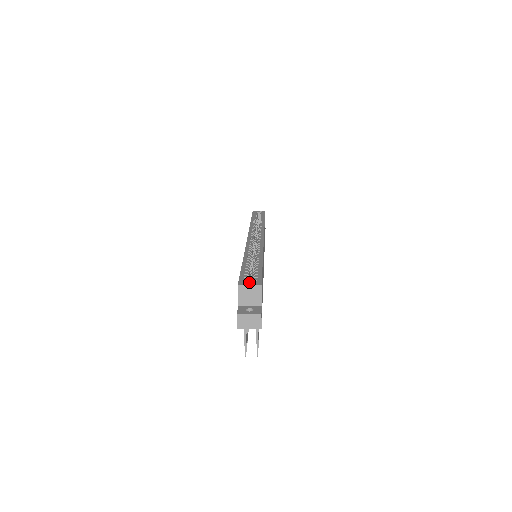
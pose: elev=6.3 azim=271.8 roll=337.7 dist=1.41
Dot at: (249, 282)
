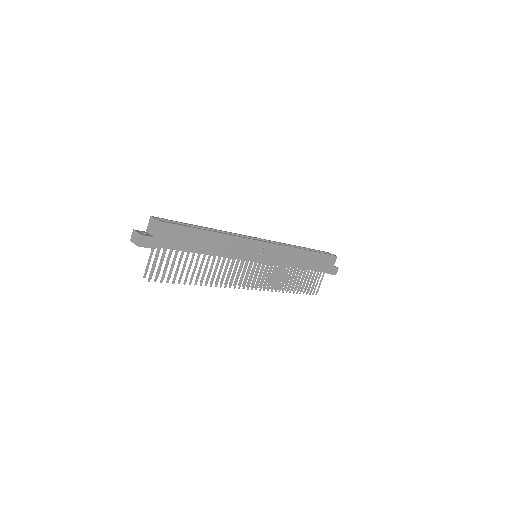
Dot at: occluded
